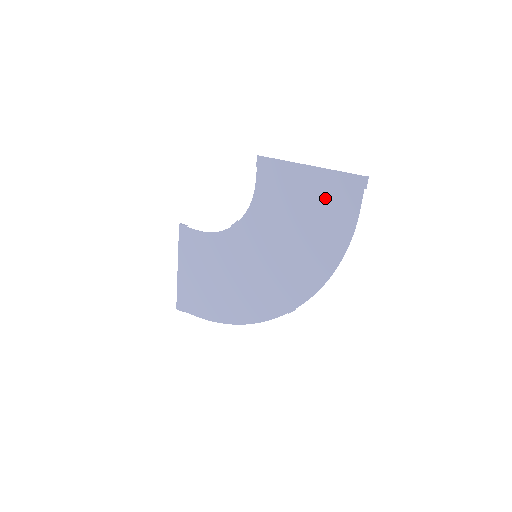
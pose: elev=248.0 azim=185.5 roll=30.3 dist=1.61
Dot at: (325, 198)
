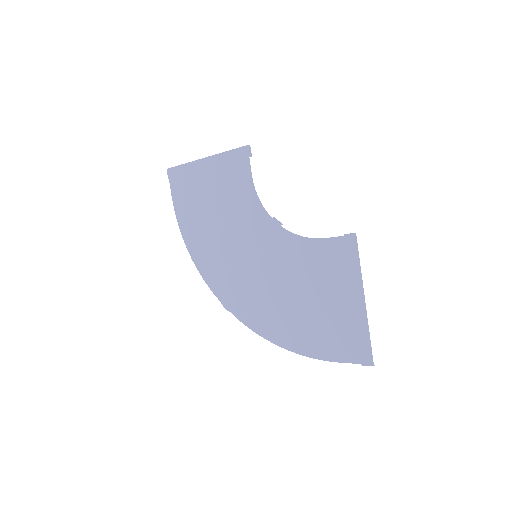
Dot at: (339, 324)
